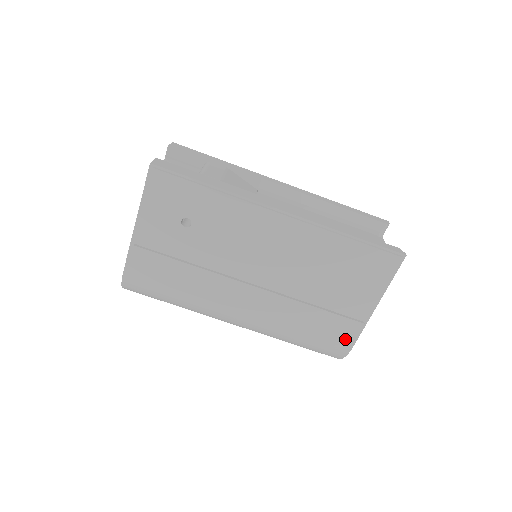
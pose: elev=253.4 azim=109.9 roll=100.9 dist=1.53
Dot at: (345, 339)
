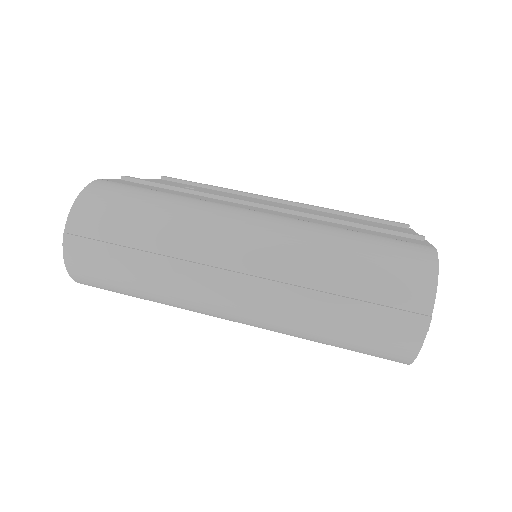
Dot at: (415, 242)
